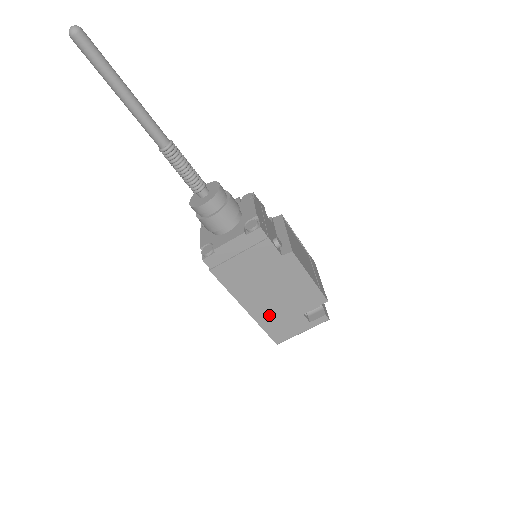
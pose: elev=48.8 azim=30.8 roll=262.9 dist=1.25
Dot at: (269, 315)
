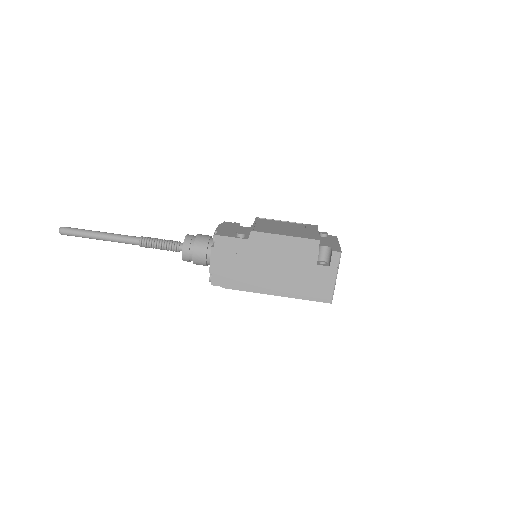
Dot at: (295, 286)
